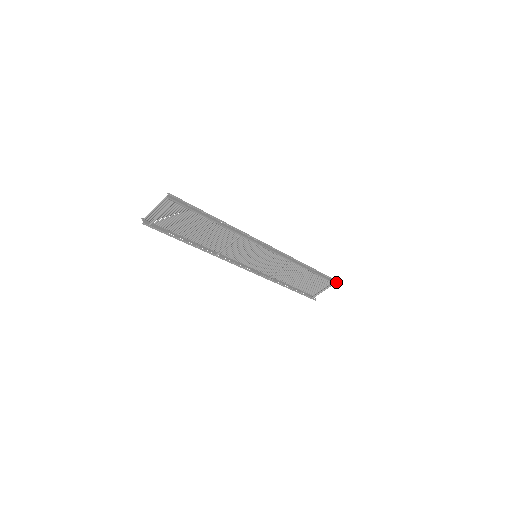
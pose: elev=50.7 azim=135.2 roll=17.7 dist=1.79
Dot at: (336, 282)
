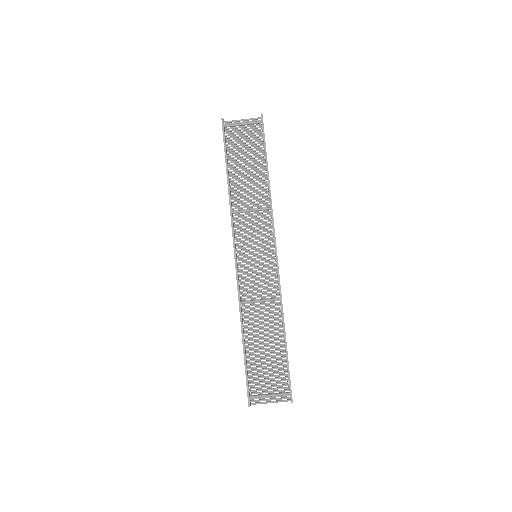
Dot at: (291, 400)
